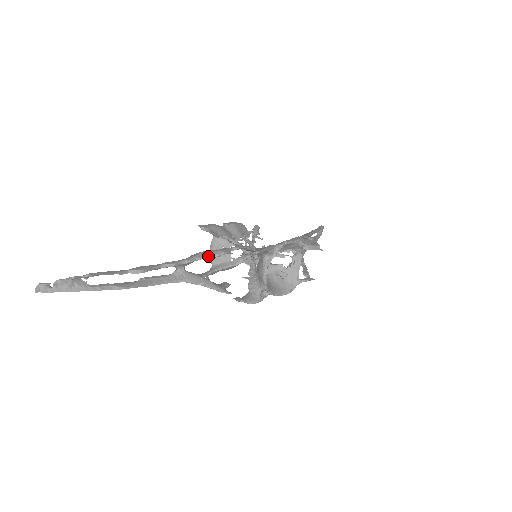
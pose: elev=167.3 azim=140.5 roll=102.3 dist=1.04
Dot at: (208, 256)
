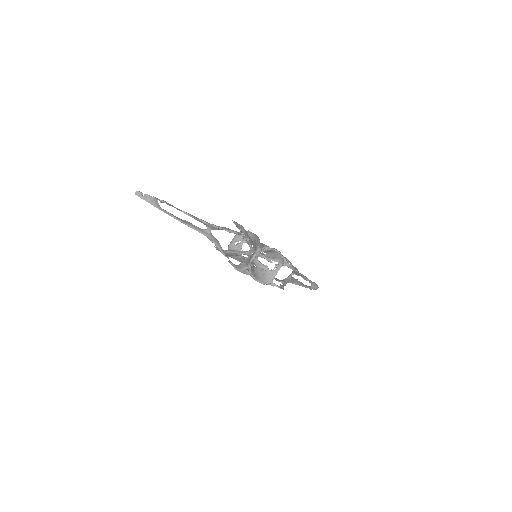
Dot at: (227, 229)
